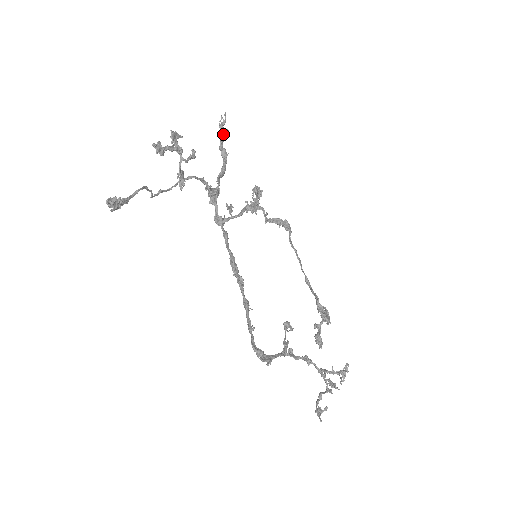
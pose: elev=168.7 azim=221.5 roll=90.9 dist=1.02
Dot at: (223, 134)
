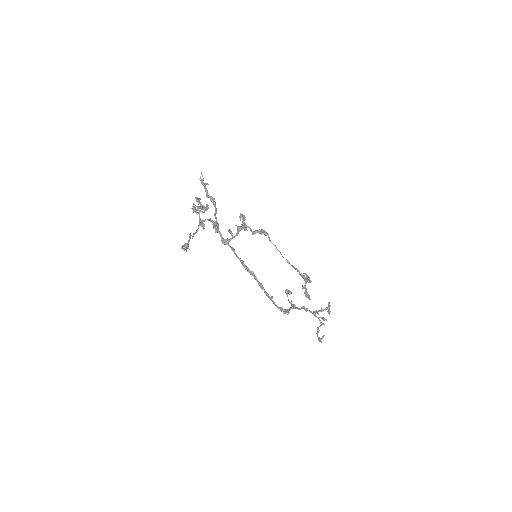
Dot at: occluded
